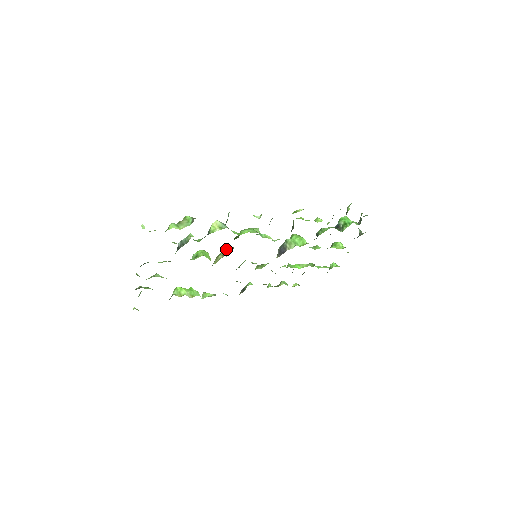
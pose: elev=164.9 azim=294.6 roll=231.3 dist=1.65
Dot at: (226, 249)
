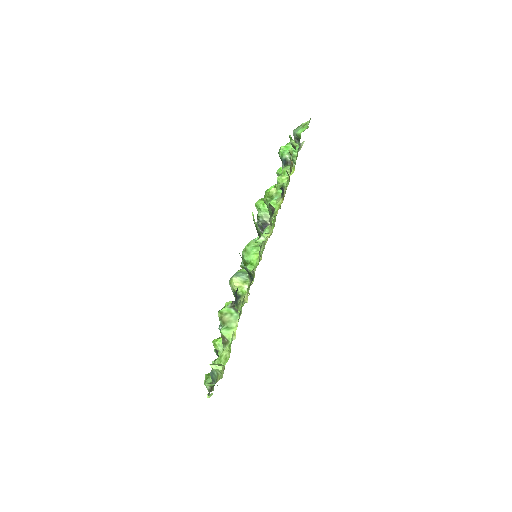
Dot at: occluded
